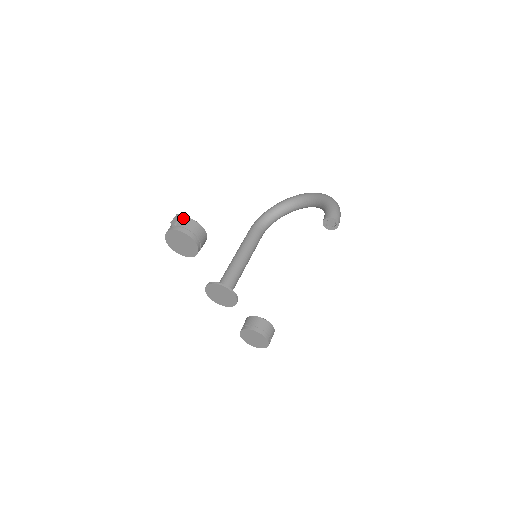
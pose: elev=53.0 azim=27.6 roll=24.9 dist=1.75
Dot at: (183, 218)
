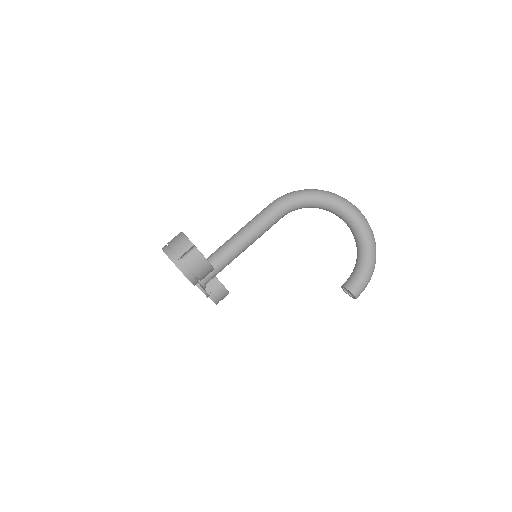
Dot at: (196, 252)
